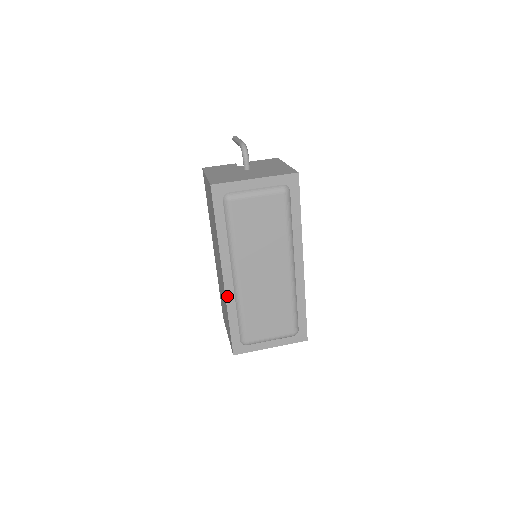
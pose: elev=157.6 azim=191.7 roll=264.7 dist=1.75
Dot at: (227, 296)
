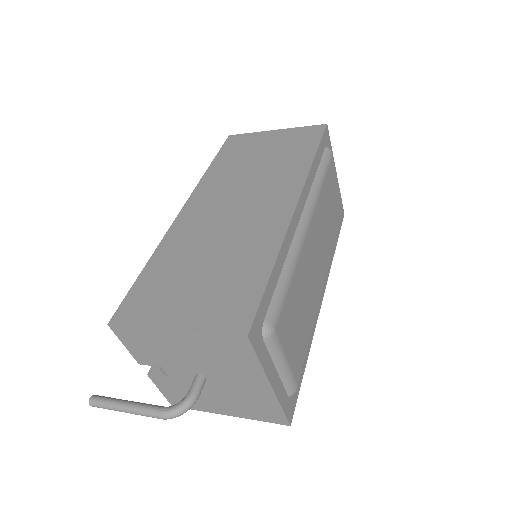
Dot at: (288, 231)
